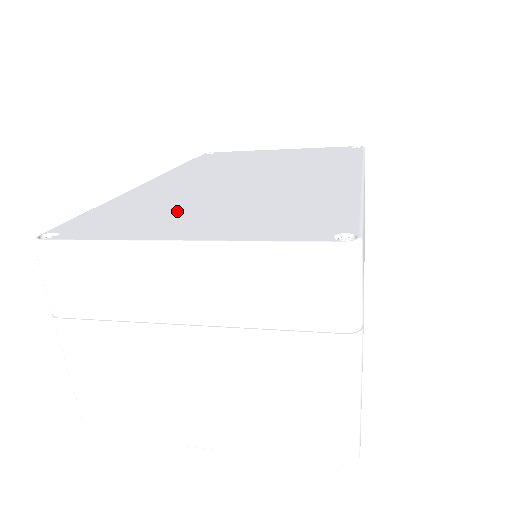
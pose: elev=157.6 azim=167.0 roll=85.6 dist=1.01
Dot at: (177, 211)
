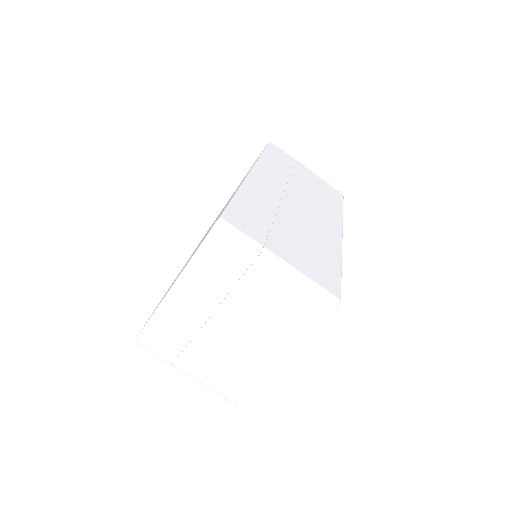
Dot at: occluded
